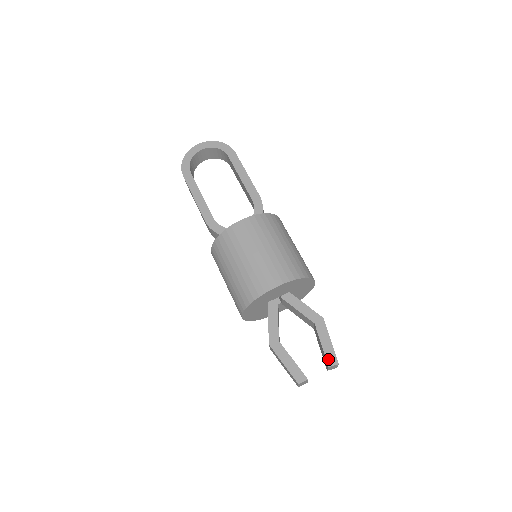
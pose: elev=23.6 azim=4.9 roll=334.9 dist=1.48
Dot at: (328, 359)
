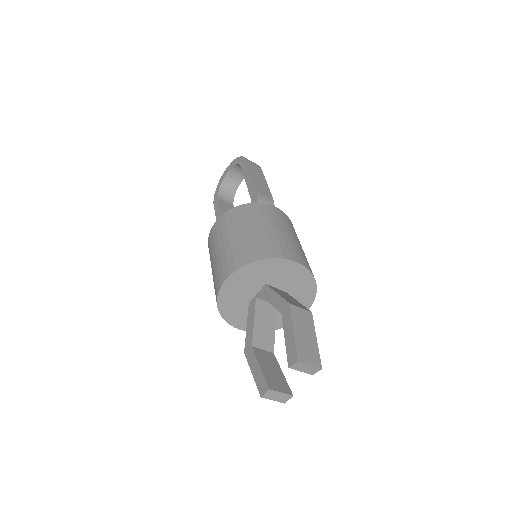
Dot at: (288, 357)
